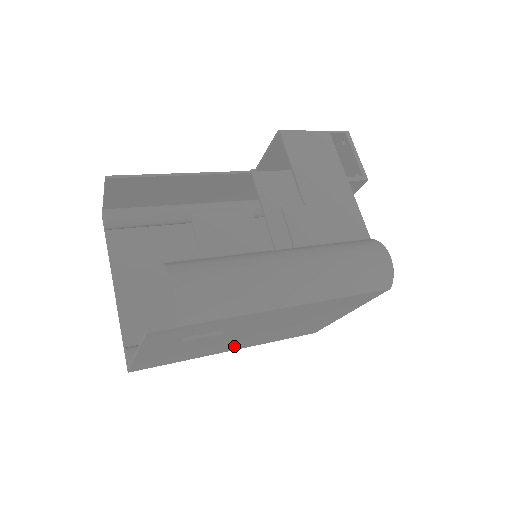
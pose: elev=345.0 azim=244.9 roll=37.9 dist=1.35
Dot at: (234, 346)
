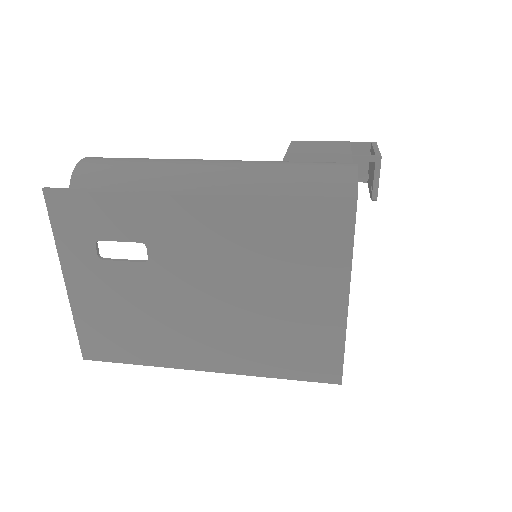
Dot at: (202, 348)
